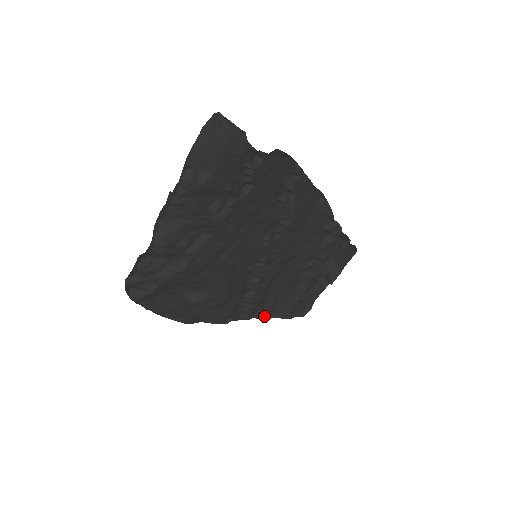
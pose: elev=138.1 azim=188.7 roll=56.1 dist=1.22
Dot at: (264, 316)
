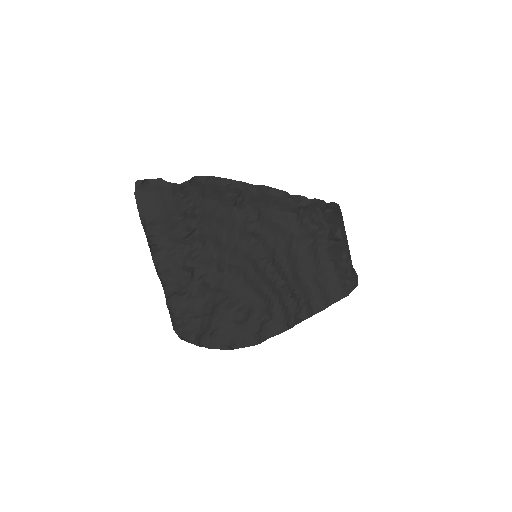
Dot at: (323, 307)
